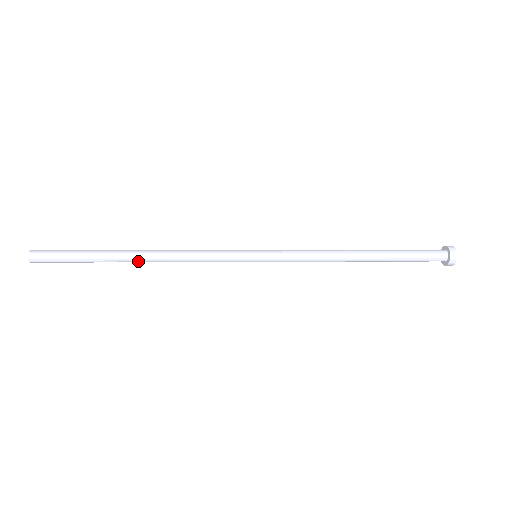
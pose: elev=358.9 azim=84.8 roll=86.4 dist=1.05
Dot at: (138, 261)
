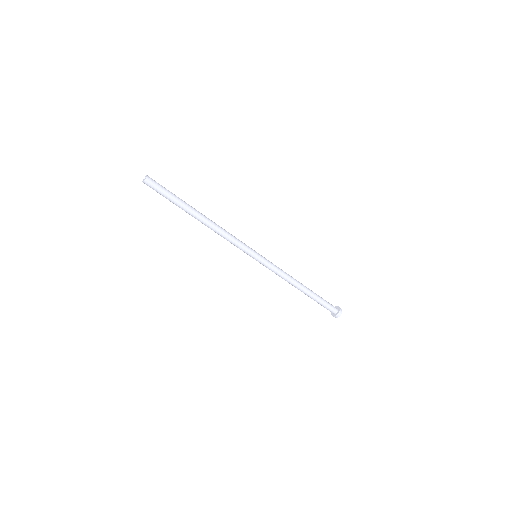
Dot at: (200, 219)
